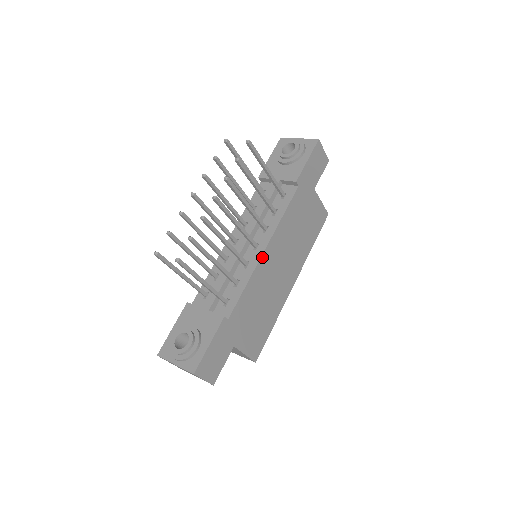
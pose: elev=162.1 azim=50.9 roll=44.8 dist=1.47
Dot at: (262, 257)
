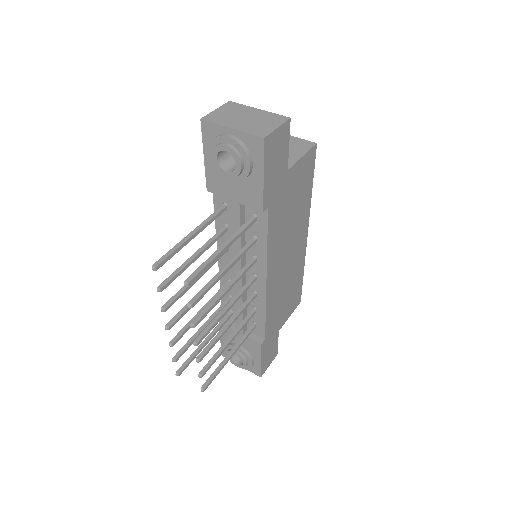
Dot at: (267, 288)
